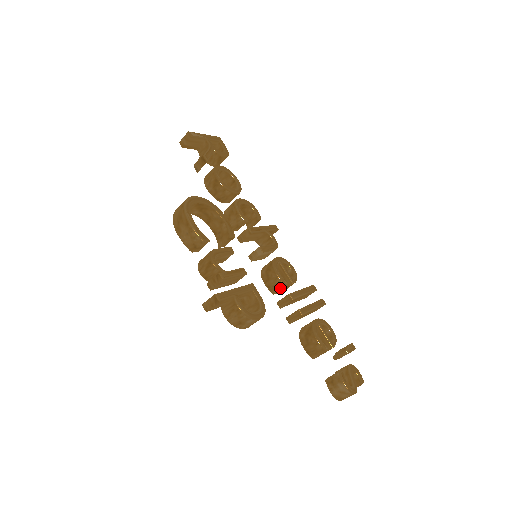
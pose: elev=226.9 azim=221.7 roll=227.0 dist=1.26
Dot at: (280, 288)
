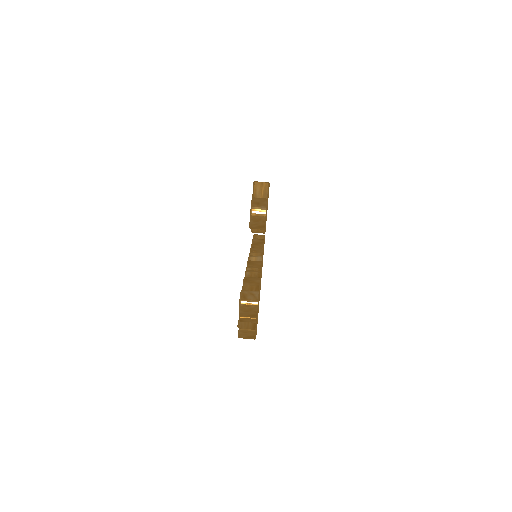
Dot at: occluded
